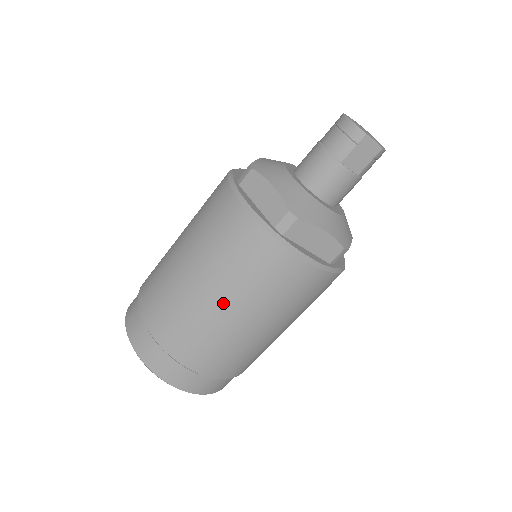
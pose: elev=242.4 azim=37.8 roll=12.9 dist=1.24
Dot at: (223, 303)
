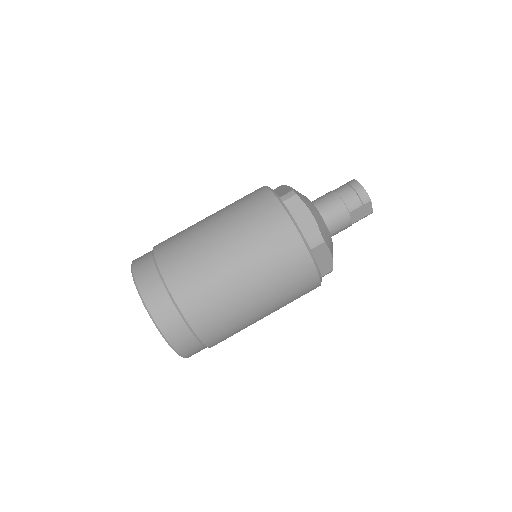
Dot at: (250, 287)
